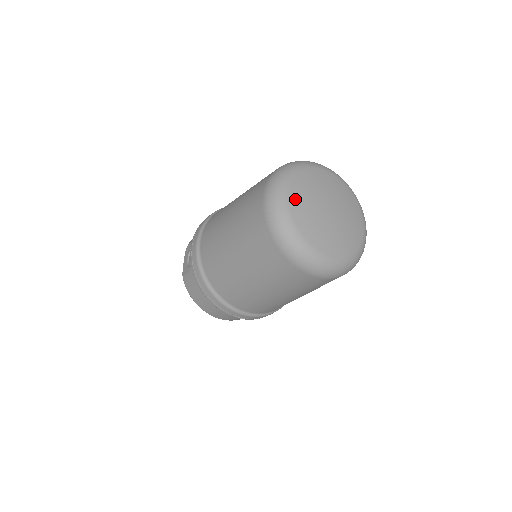
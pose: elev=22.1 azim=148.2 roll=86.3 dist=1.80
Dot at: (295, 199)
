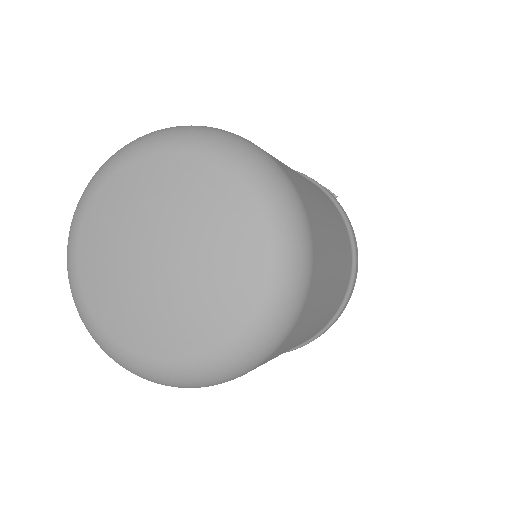
Dot at: (119, 331)
